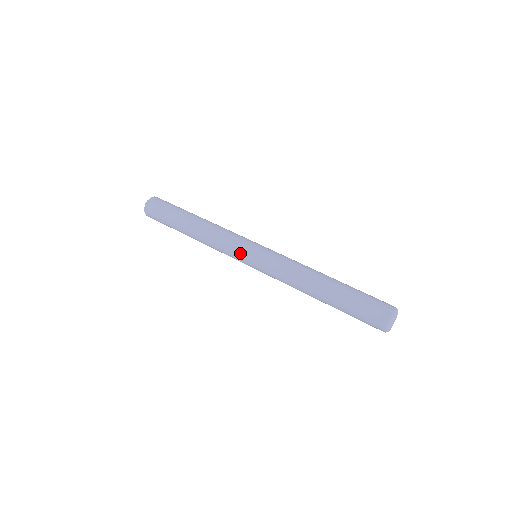
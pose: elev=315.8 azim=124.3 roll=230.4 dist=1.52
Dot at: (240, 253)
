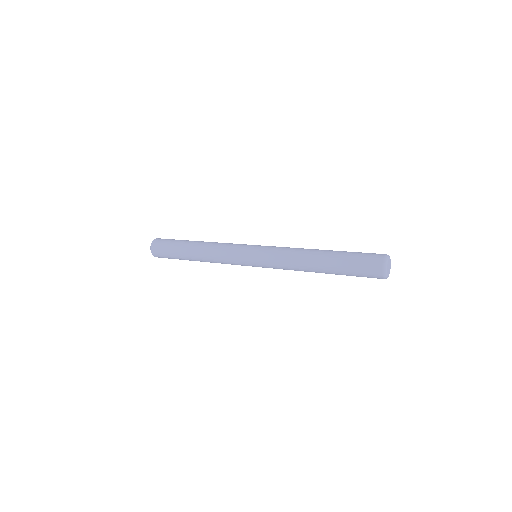
Dot at: (241, 254)
